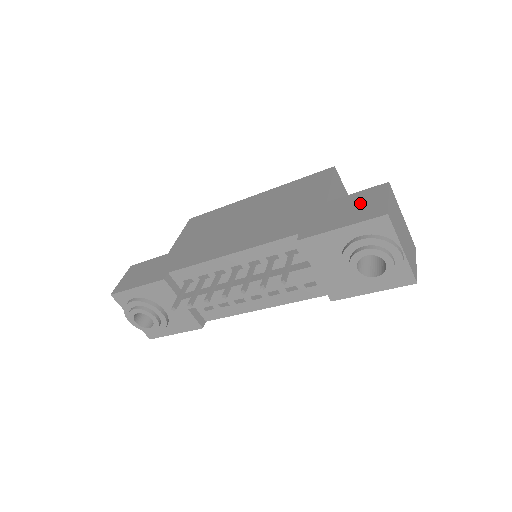
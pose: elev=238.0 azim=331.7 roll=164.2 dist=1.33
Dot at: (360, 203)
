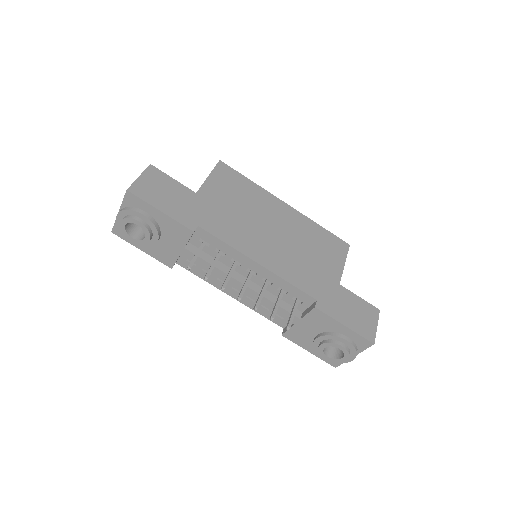
Dot at: (361, 313)
